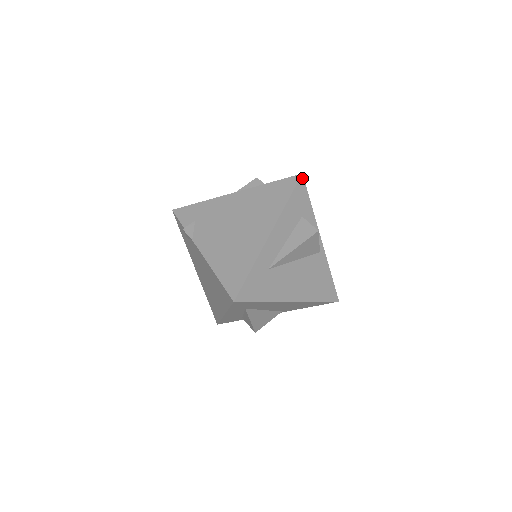
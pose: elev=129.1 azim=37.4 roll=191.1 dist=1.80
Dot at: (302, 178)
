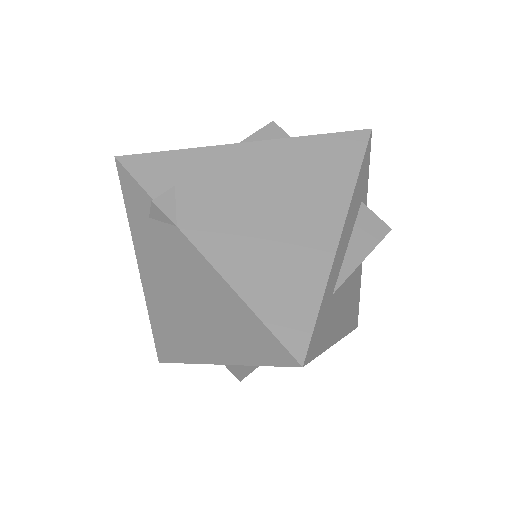
Dot at: (370, 136)
